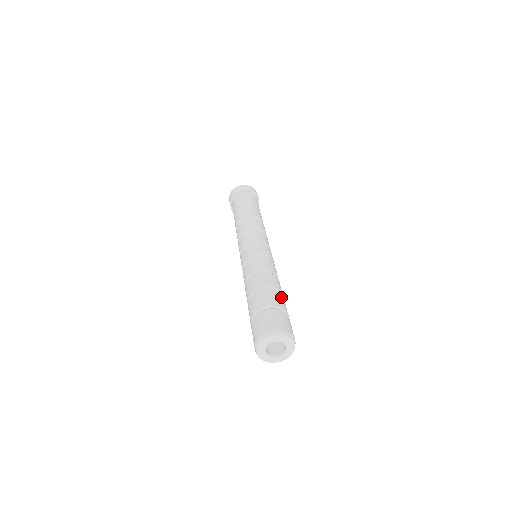
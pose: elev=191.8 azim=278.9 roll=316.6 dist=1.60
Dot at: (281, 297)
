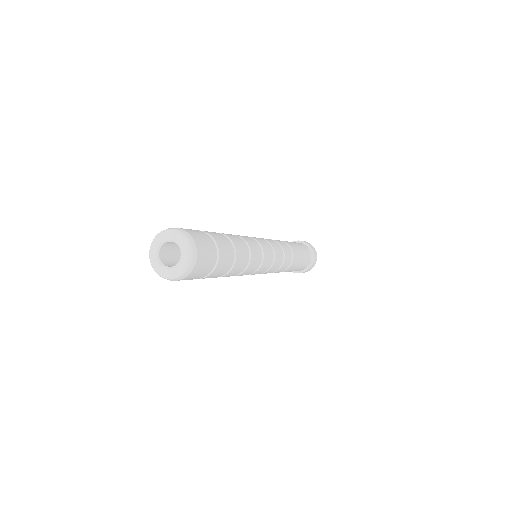
Dot at: (225, 239)
